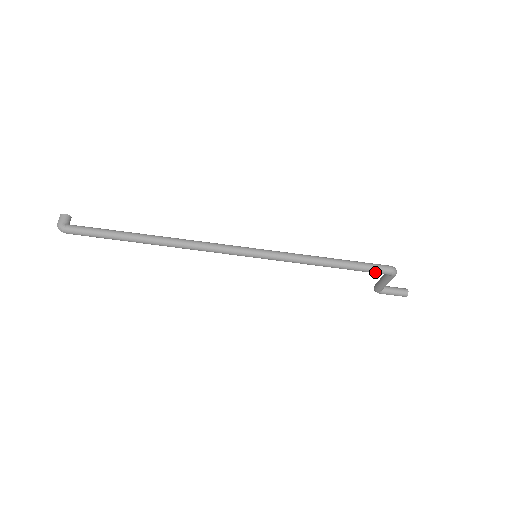
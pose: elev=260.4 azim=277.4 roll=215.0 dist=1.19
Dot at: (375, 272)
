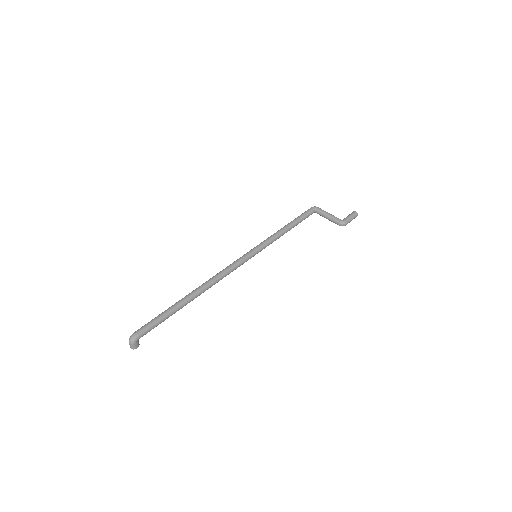
Dot at: (307, 212)
